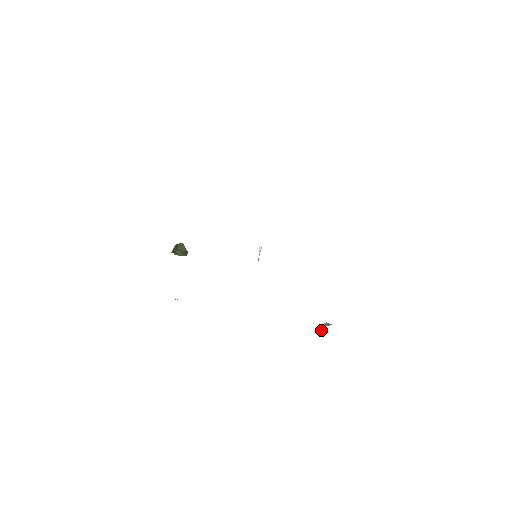
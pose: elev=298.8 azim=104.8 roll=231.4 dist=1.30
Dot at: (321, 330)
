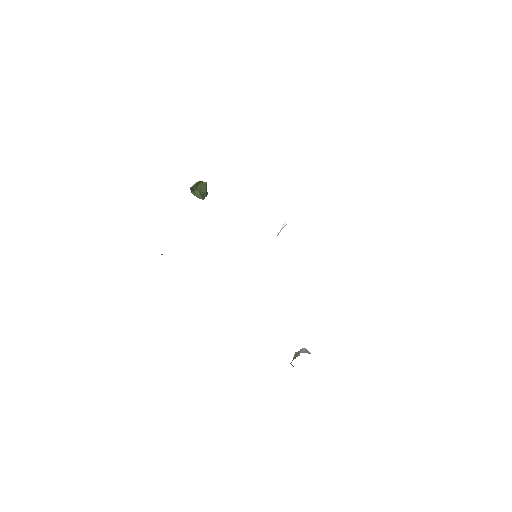
Dot at: (295, 356)
